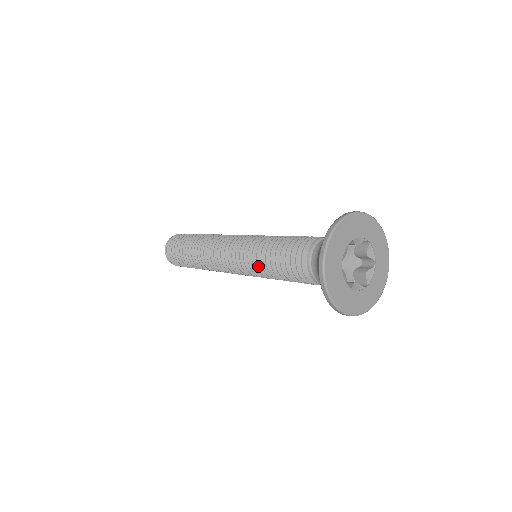
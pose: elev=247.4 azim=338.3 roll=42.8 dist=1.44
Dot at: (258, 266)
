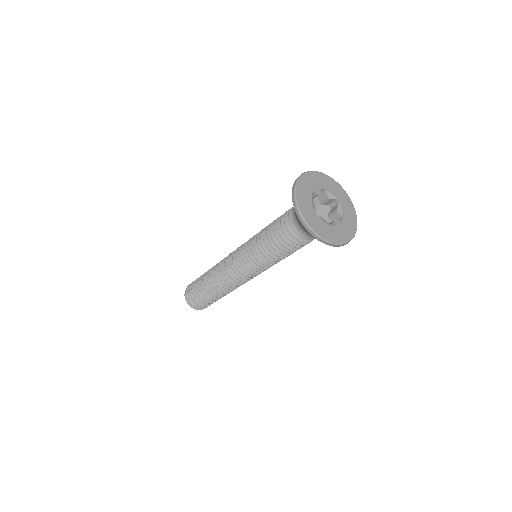
Dot at: (262, 259)
